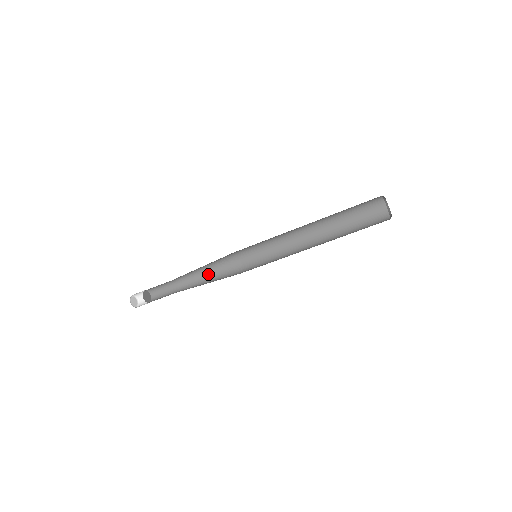
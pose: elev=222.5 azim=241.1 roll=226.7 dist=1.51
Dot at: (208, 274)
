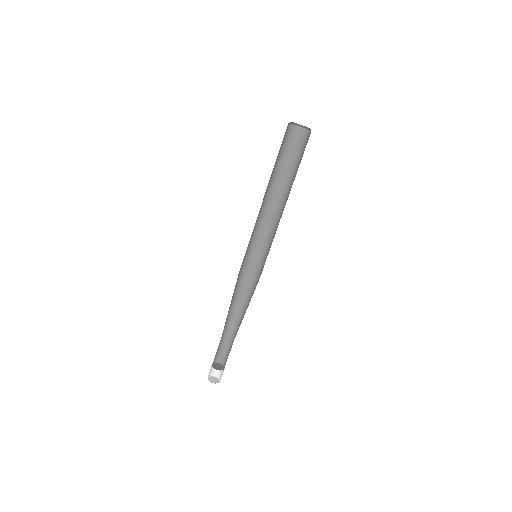
Dot at: (246, 309)
